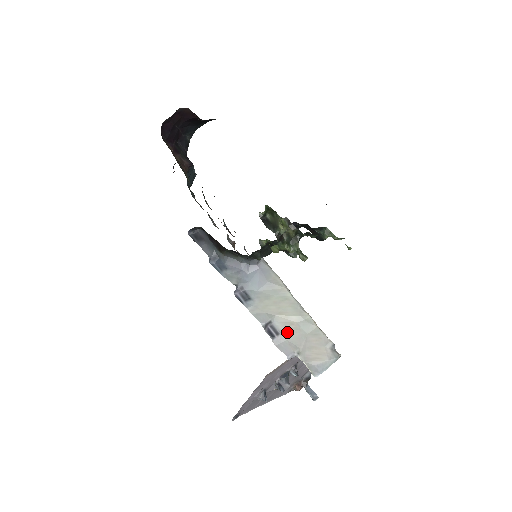
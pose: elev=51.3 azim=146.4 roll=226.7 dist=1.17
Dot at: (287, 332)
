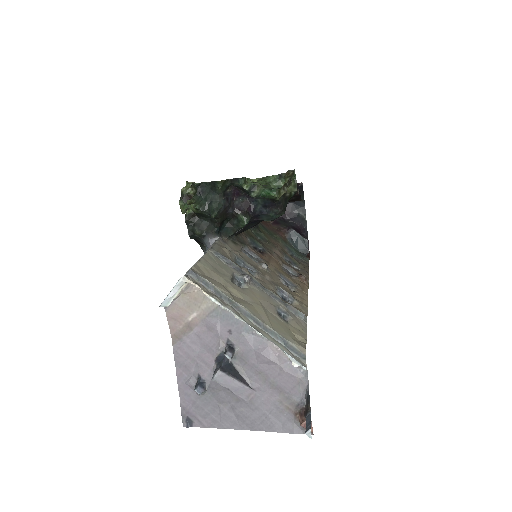
Dot at: occluded
